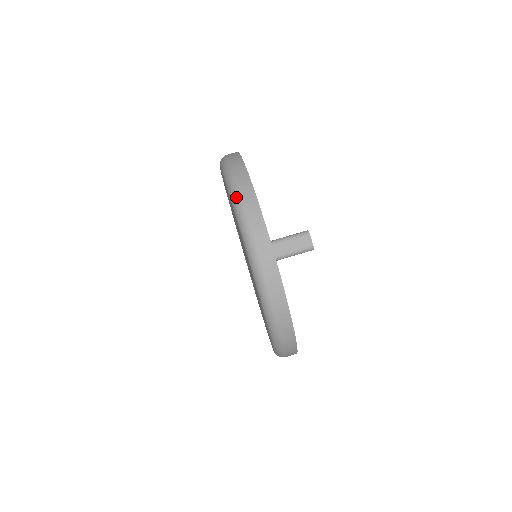
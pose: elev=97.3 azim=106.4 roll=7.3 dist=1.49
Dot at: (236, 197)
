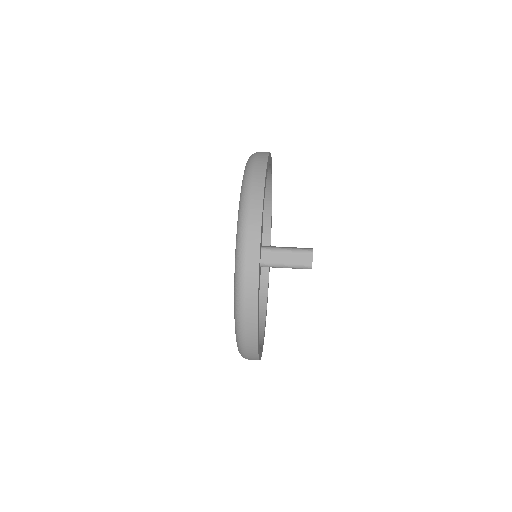
Dot at: (244, 203)
